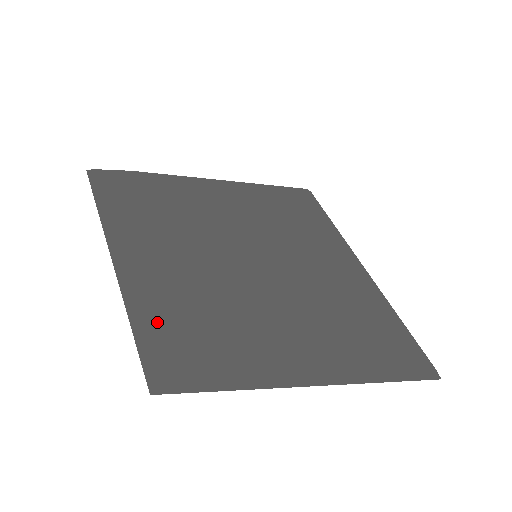
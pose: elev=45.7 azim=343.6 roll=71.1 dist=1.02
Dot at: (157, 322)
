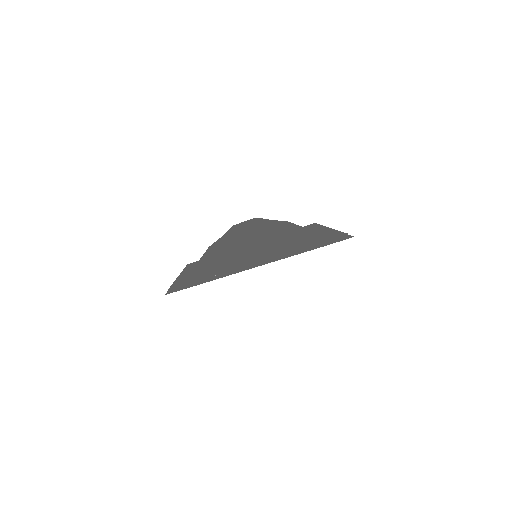
Dot at: occluded
